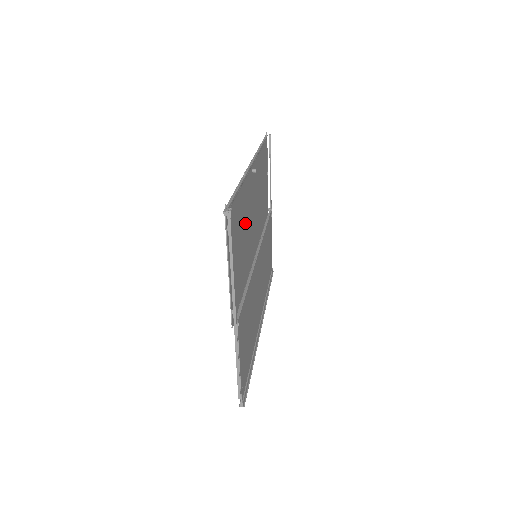
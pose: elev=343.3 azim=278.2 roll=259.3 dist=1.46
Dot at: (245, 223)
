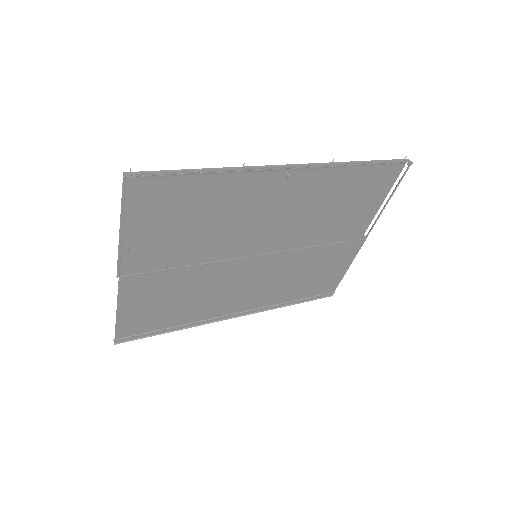
Dot at: (223, 212)
